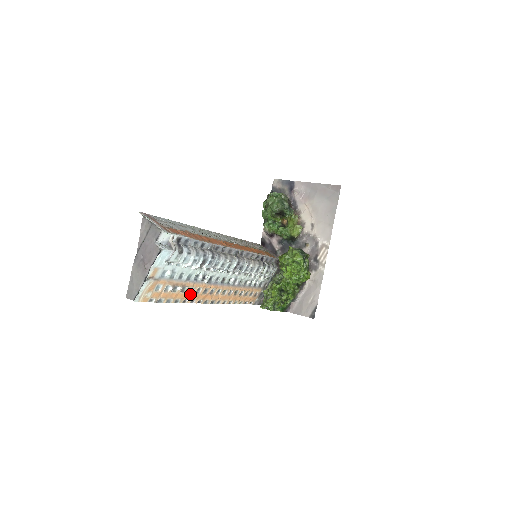
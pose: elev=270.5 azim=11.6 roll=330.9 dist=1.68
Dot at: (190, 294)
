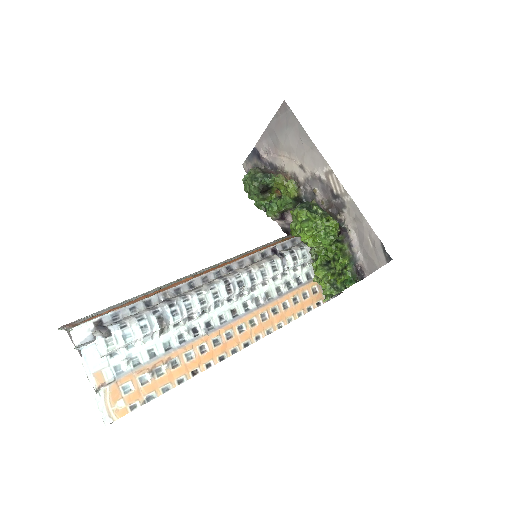
Dot at: (193, 361)
